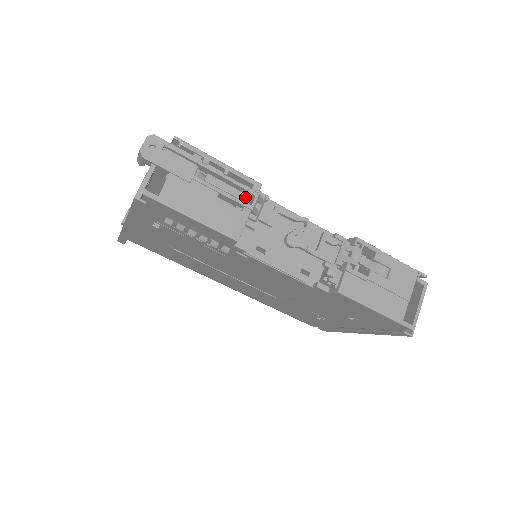
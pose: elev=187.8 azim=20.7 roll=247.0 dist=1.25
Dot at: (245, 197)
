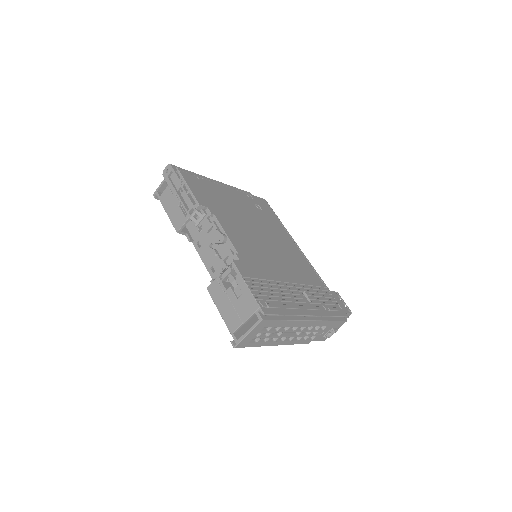
Dot at: (190, 209)
